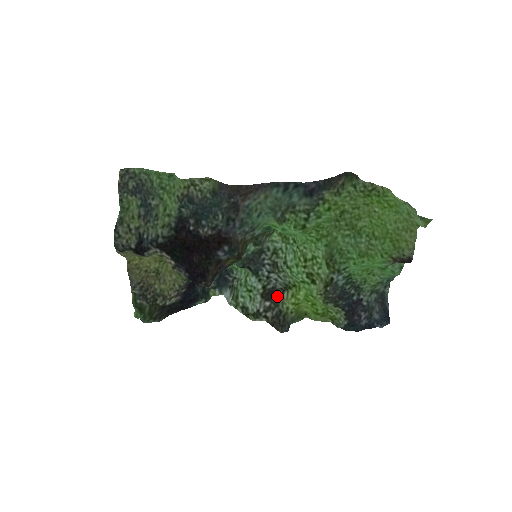
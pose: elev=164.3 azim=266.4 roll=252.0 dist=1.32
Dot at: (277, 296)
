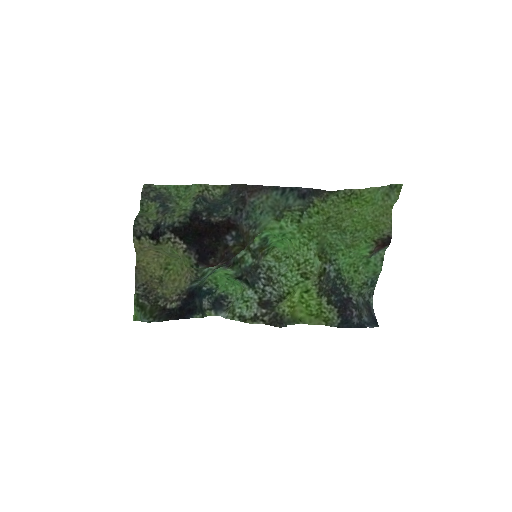
Dot at: (272, 305)
